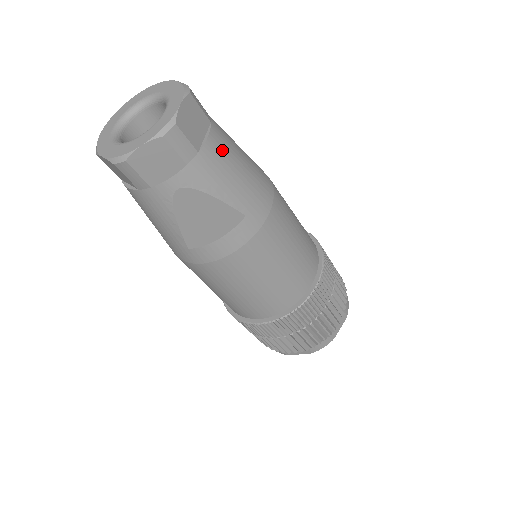
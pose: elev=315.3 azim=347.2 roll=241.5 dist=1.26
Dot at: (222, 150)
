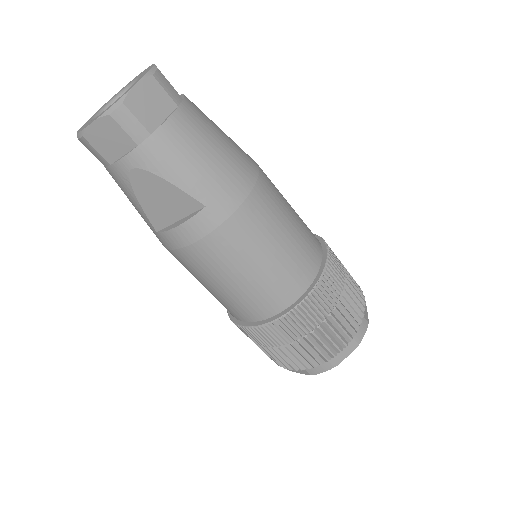
Dot at: (183, 135)
